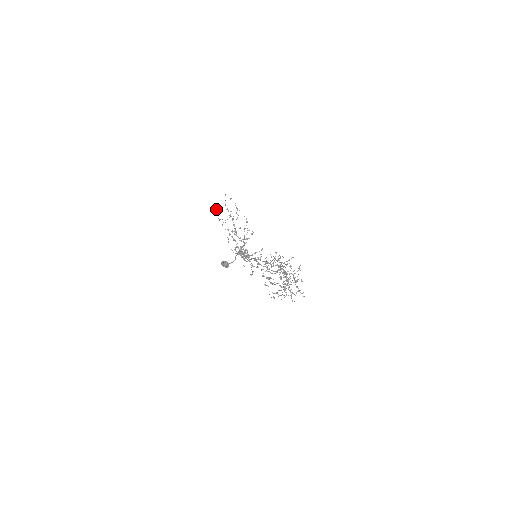
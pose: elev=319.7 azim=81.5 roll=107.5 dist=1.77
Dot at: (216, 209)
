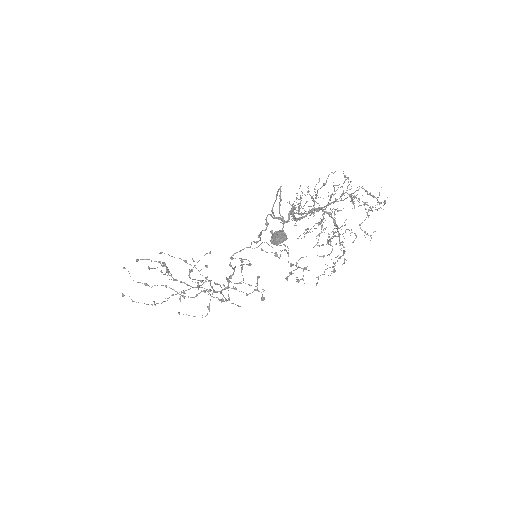
Dot at: occluded
